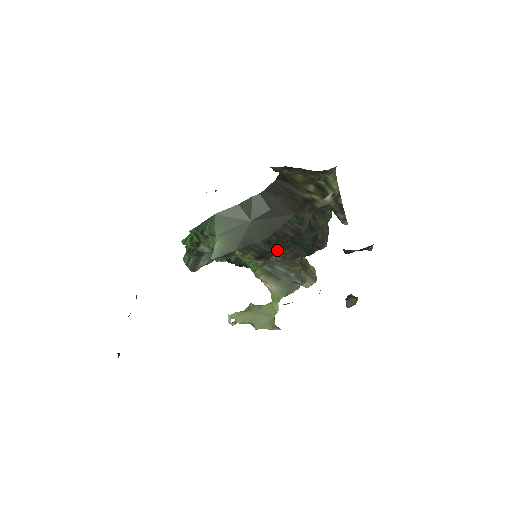
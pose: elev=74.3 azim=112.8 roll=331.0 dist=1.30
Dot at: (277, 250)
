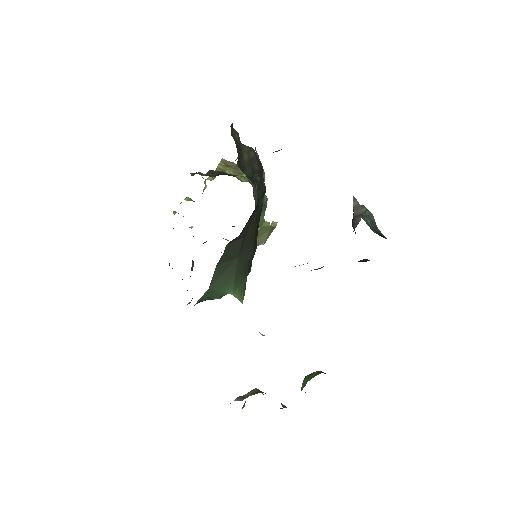
Dot at: occluded
